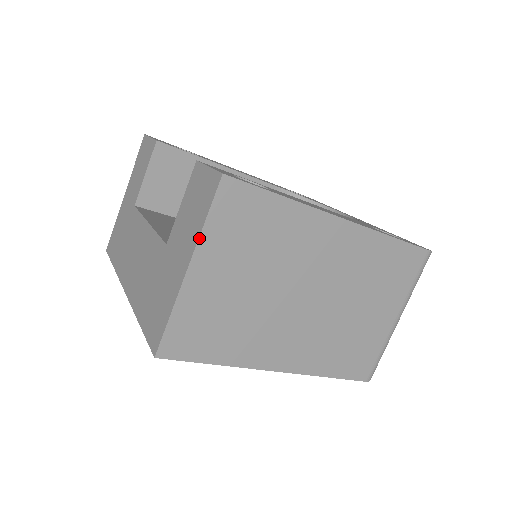
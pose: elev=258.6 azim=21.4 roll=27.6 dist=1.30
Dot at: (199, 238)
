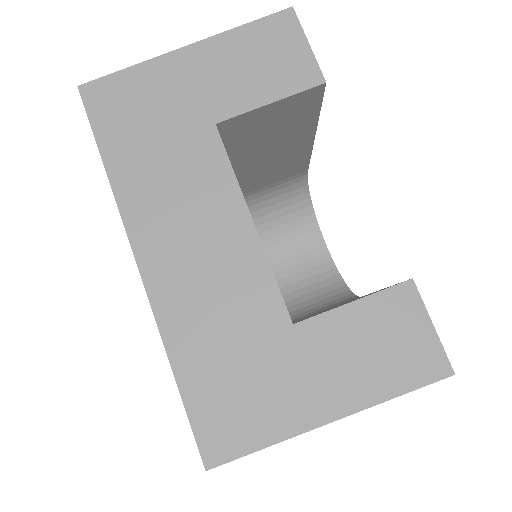
Dot at: occluded
